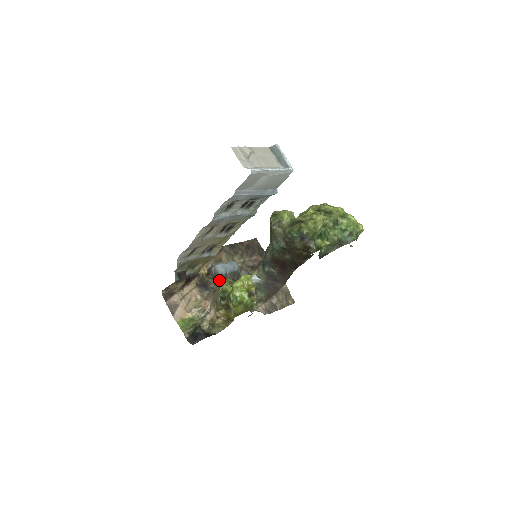
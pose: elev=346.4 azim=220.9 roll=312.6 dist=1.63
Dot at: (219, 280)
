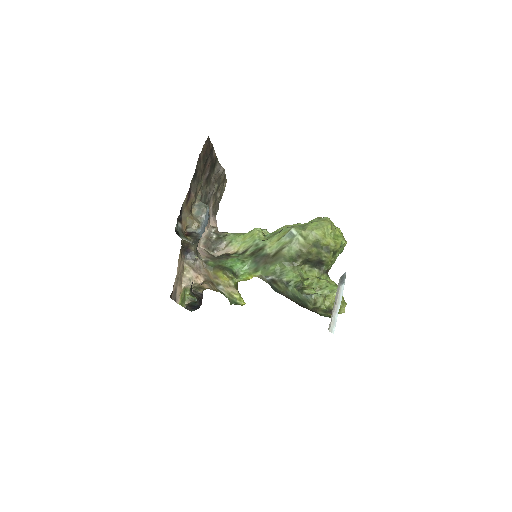
Dot at: occluded
